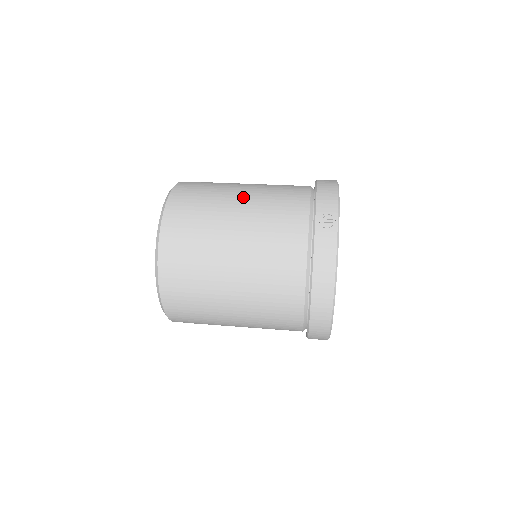
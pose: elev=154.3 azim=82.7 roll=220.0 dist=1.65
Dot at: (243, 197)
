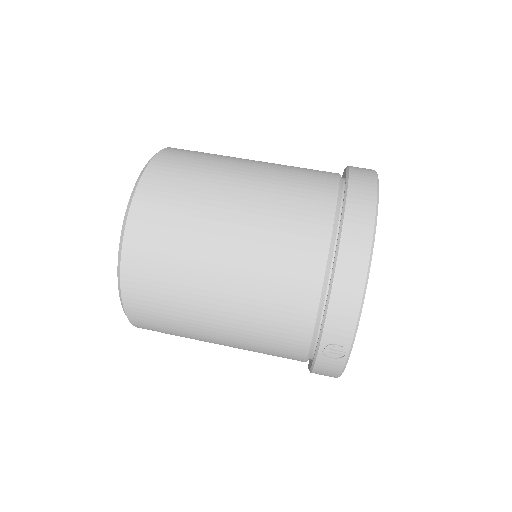
Dot at: (224, 285)
